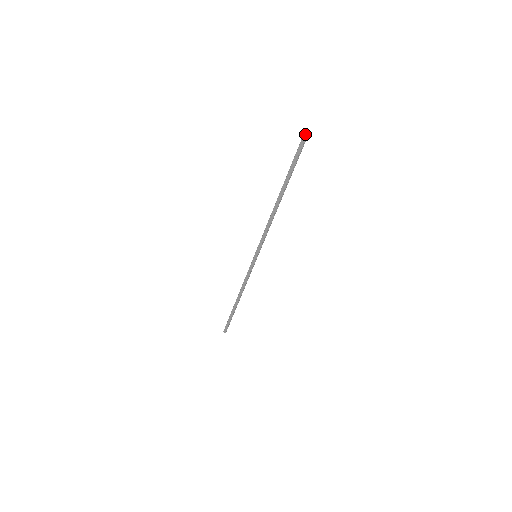
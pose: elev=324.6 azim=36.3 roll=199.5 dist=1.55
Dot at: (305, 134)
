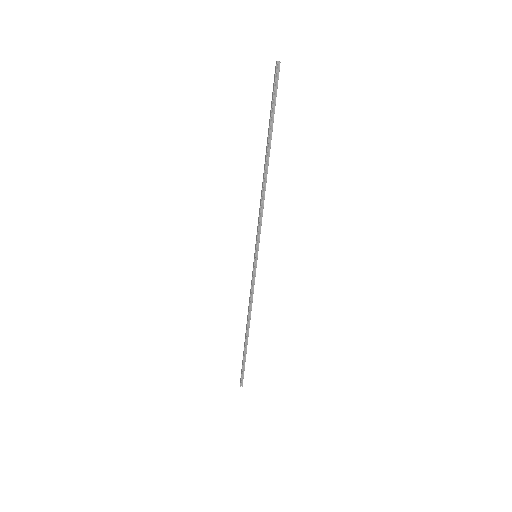
Dot at: (278, 61)
